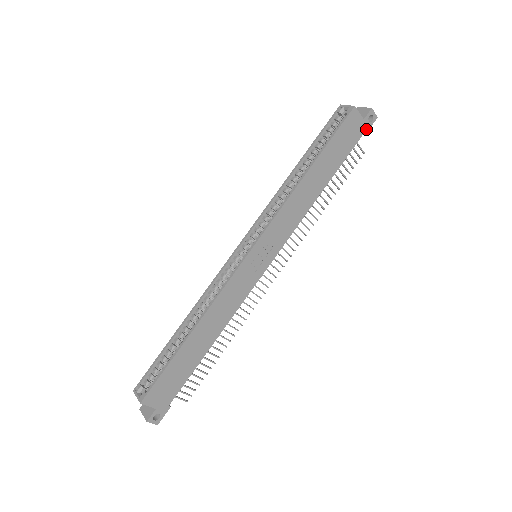
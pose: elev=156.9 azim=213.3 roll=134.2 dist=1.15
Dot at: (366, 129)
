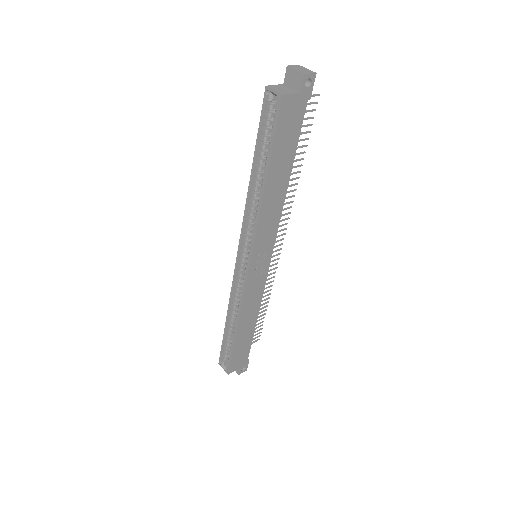
Dot at: (308, 96)
